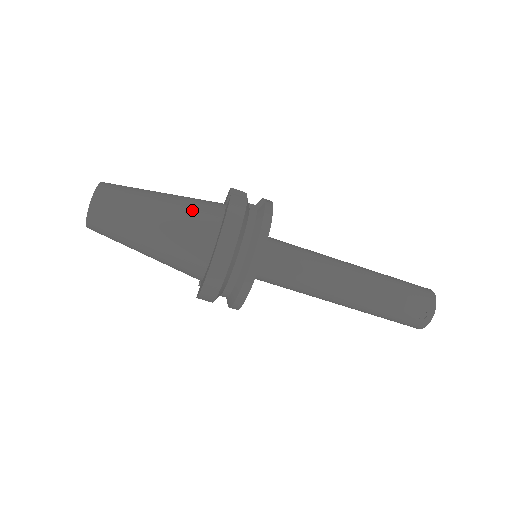
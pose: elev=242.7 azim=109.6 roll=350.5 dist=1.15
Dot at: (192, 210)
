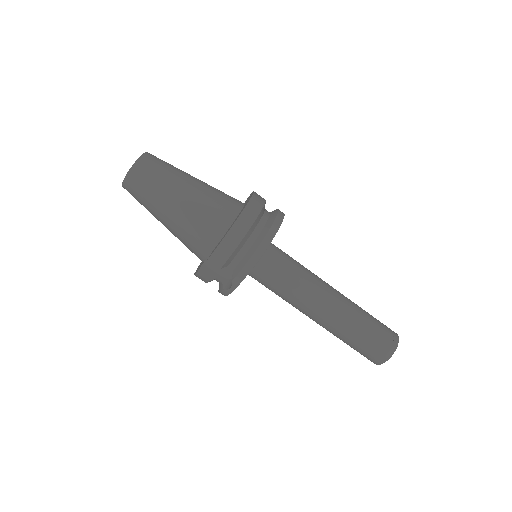
Dot at: occluded
